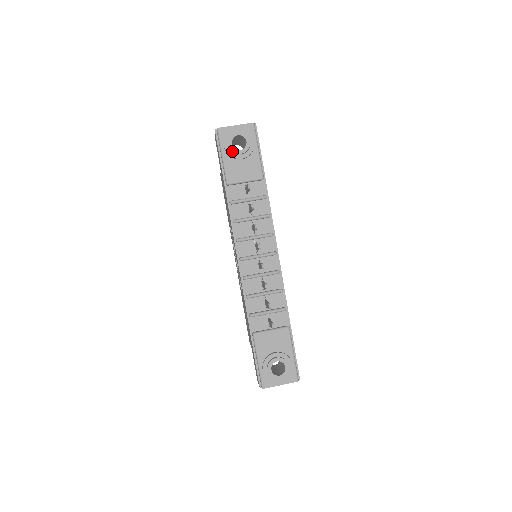
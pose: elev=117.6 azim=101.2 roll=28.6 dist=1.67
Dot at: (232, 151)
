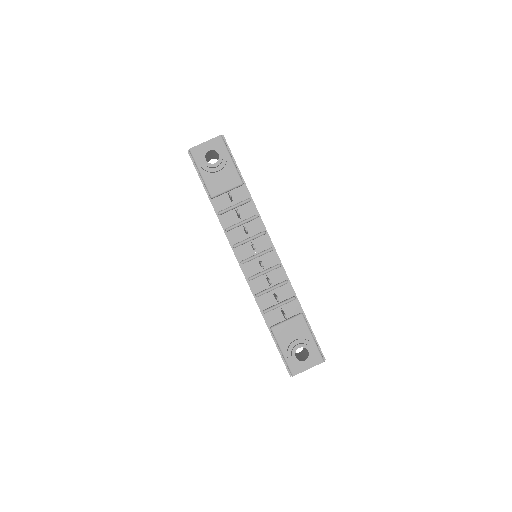
Dot at: (208, 166)
